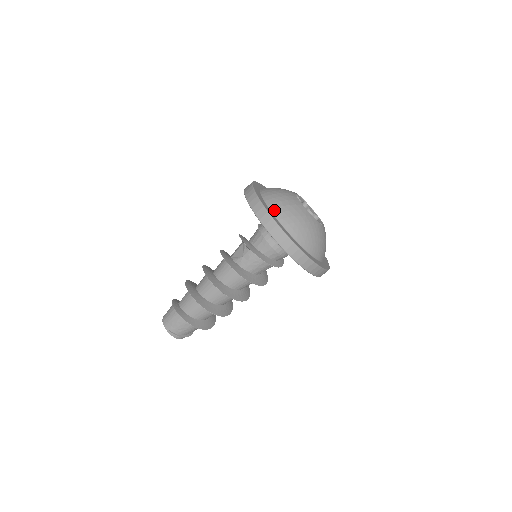
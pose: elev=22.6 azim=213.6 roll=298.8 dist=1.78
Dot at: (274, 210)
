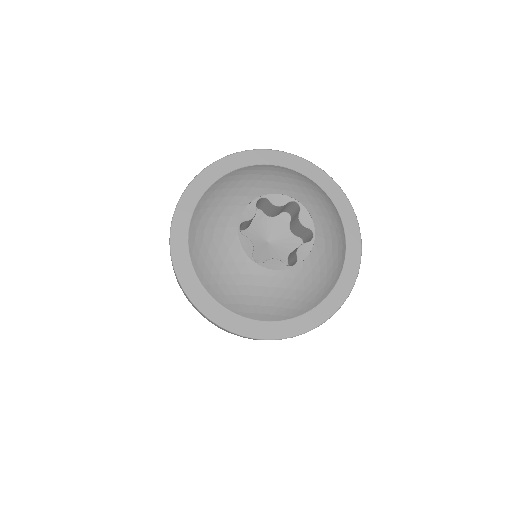
Dot at: (191, 245)
